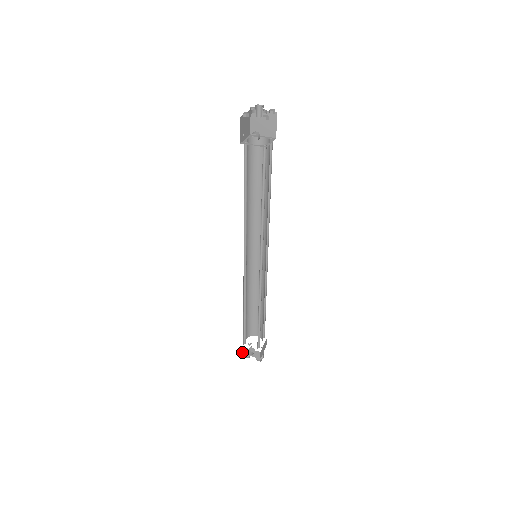
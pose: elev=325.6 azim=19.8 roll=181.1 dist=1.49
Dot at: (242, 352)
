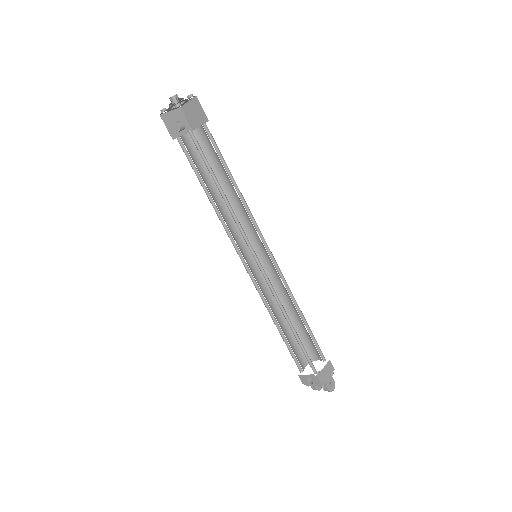
Dot at: (303, 382)
